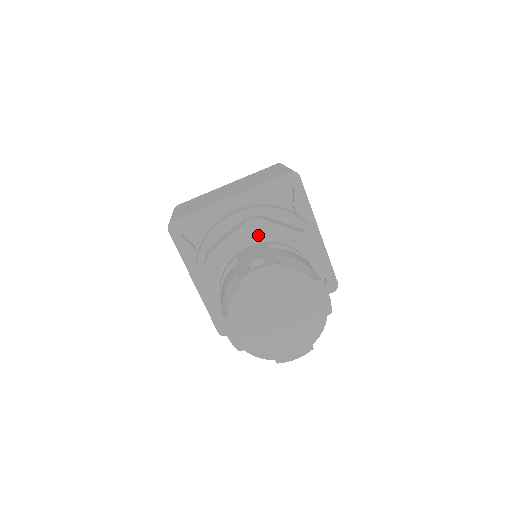
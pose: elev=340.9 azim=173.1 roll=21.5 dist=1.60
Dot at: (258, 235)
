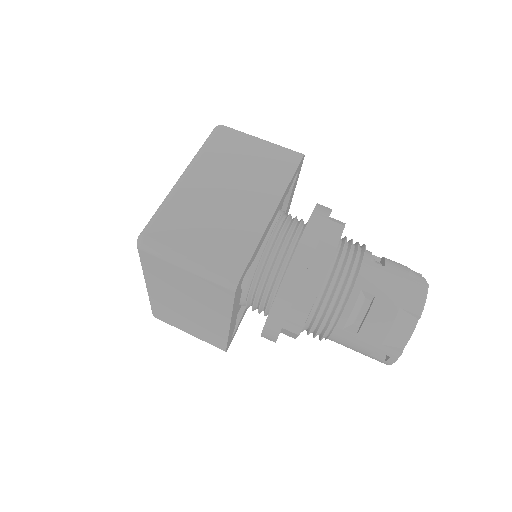
Dot at: (320, 328)
